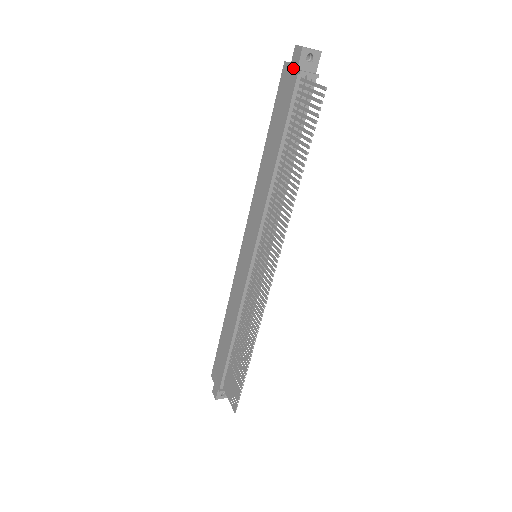
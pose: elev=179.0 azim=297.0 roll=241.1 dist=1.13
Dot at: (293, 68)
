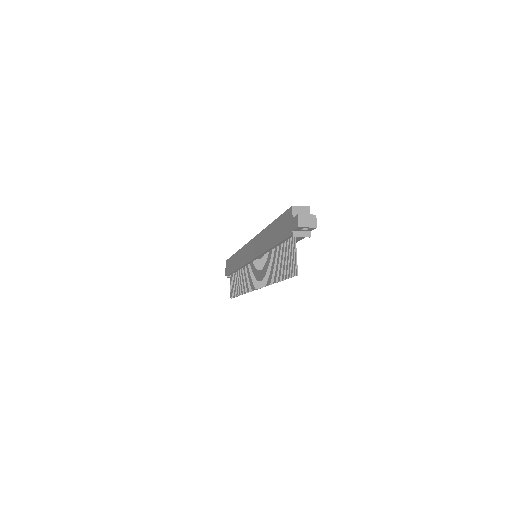
Dot at: (292, 225)
